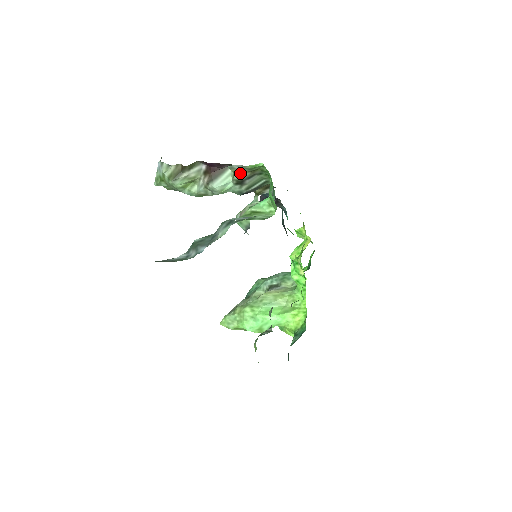
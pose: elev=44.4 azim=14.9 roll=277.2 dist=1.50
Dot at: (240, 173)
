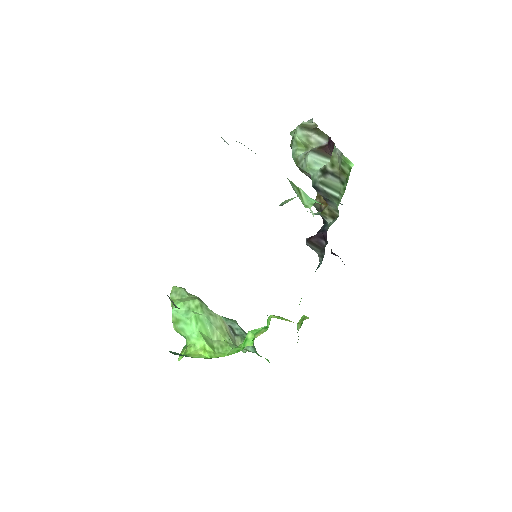
Dot at: (334, 163)
